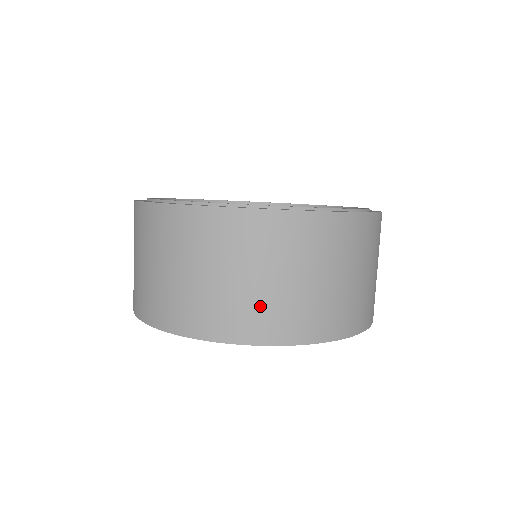
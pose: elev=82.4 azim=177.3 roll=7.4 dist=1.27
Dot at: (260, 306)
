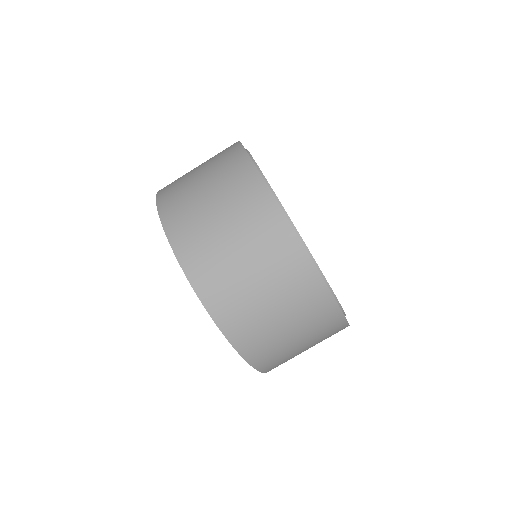
Dot at: (210, 249)
